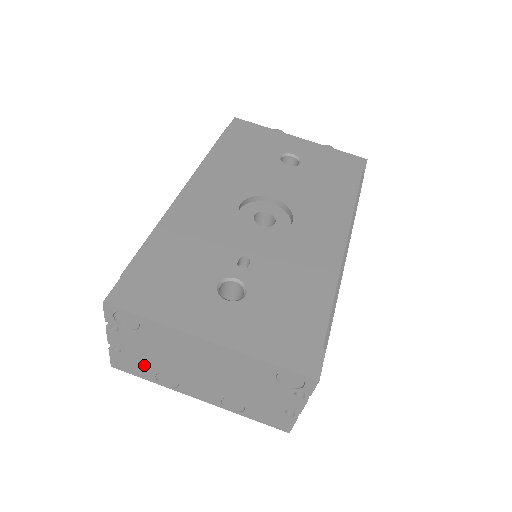
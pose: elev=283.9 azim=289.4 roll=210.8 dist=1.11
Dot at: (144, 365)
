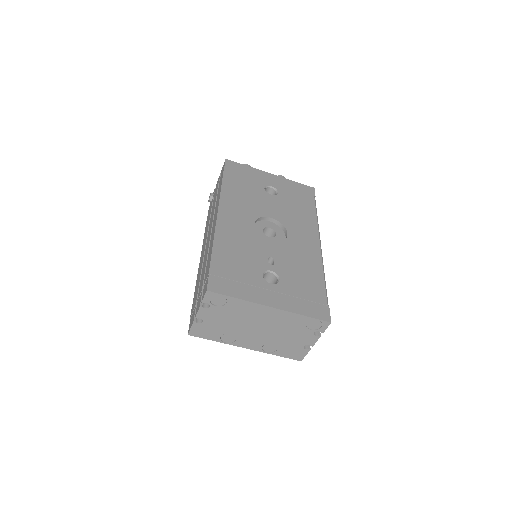
Dot at: (216, 330)
